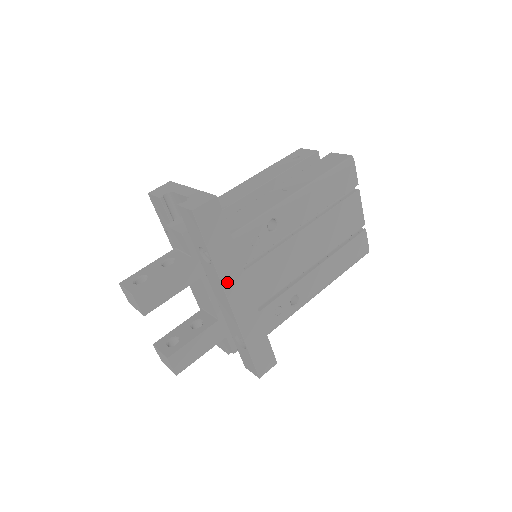
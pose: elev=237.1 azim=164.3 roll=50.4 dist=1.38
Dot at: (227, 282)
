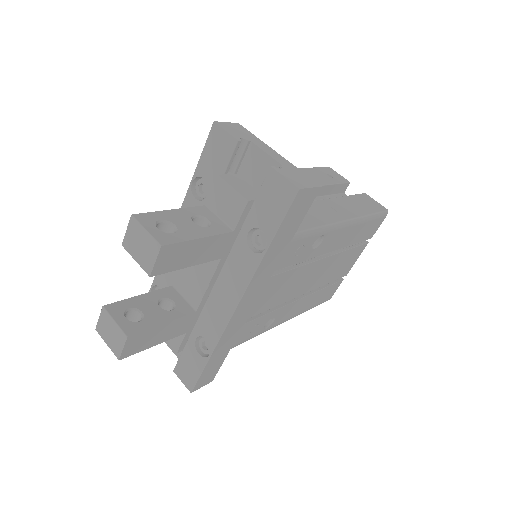
Dot at: (254, 281)
